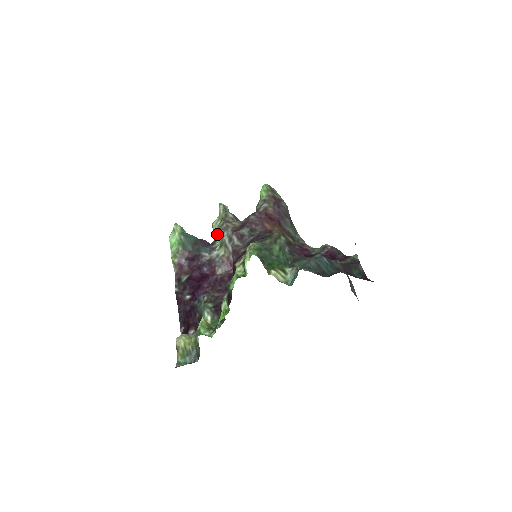
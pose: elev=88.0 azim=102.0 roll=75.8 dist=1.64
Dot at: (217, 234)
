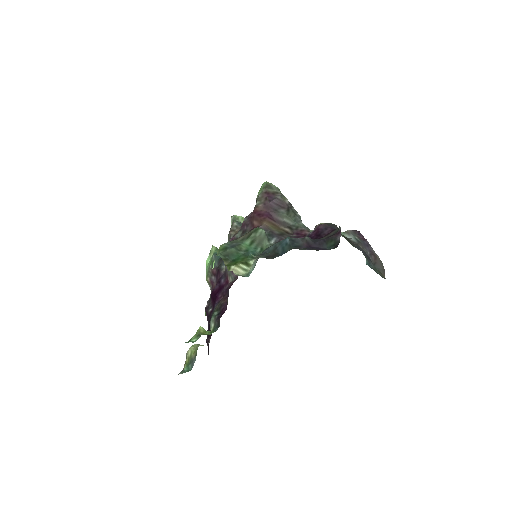
Dot at: occluded
